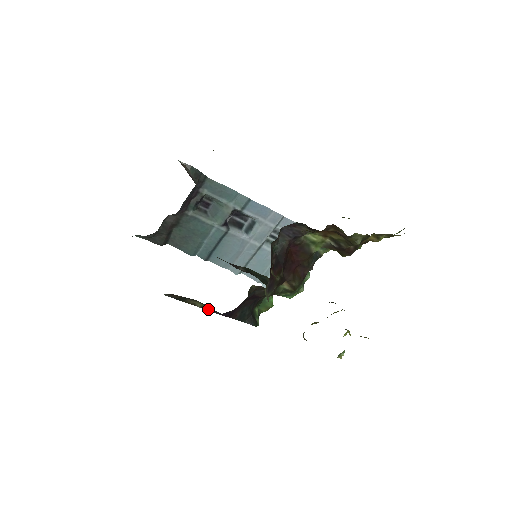
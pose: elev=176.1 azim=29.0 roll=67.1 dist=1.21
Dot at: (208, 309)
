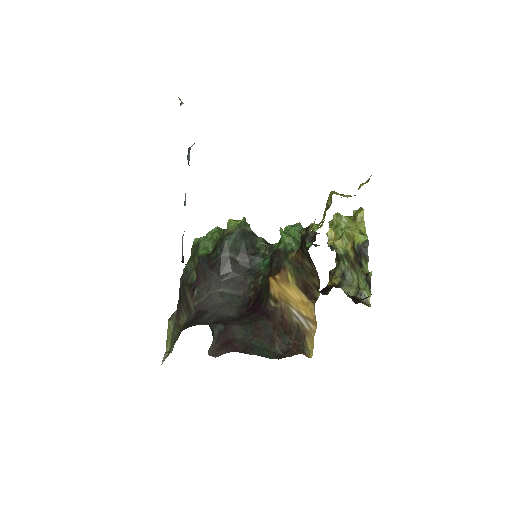
Dot at: occluded
